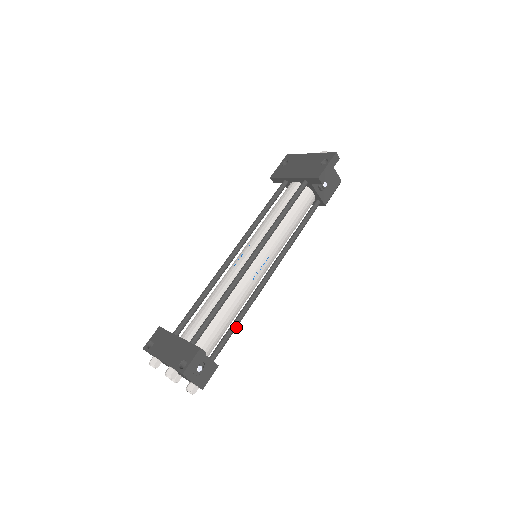
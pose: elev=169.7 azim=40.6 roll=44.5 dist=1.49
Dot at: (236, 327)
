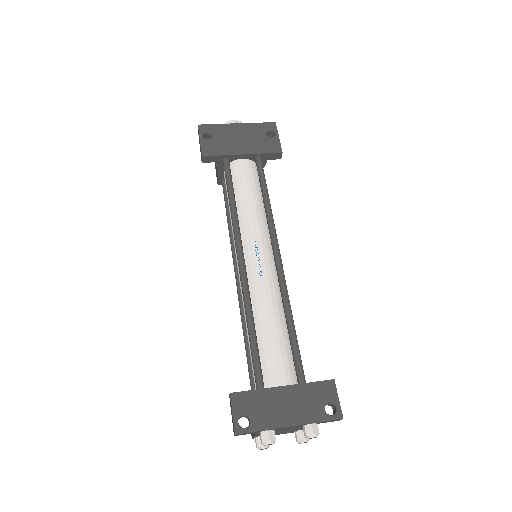
Dot at: occluded
